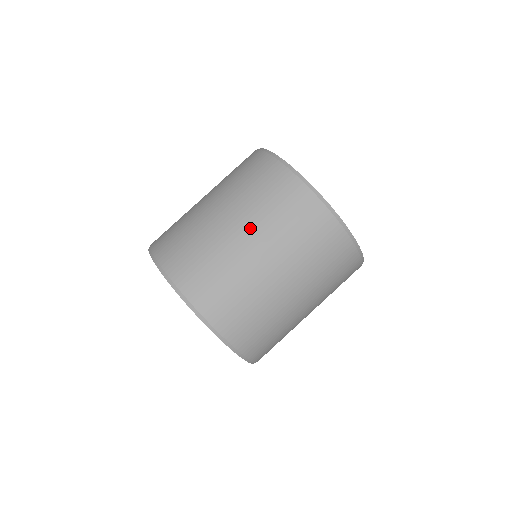
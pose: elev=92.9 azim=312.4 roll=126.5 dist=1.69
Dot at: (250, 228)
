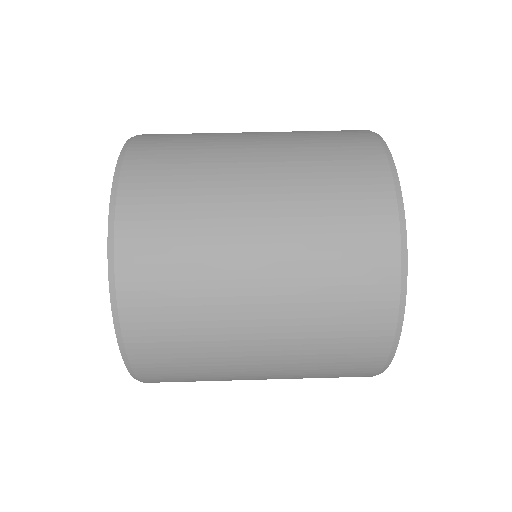
Dot at: occluded
